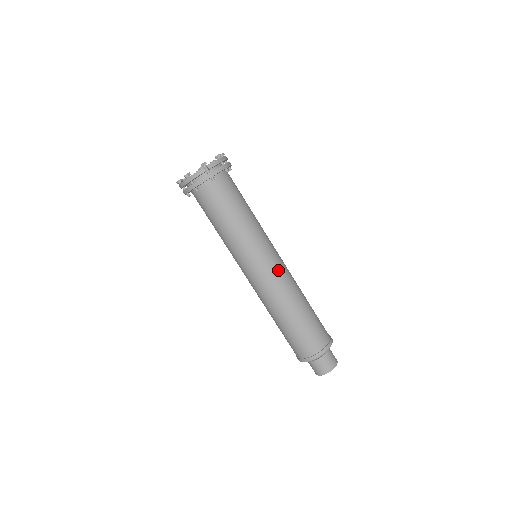
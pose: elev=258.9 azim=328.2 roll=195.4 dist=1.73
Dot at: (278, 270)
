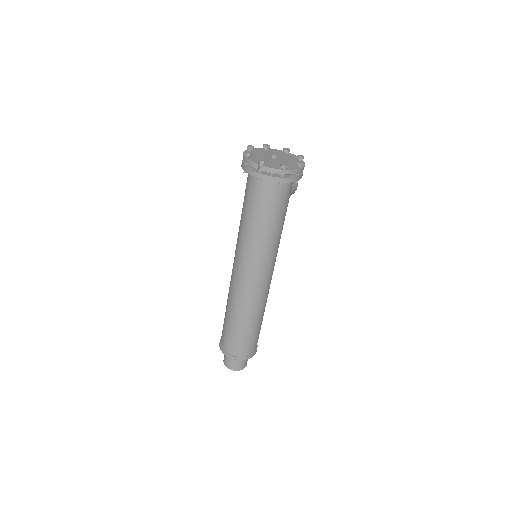
Dot at: (250, 285)
